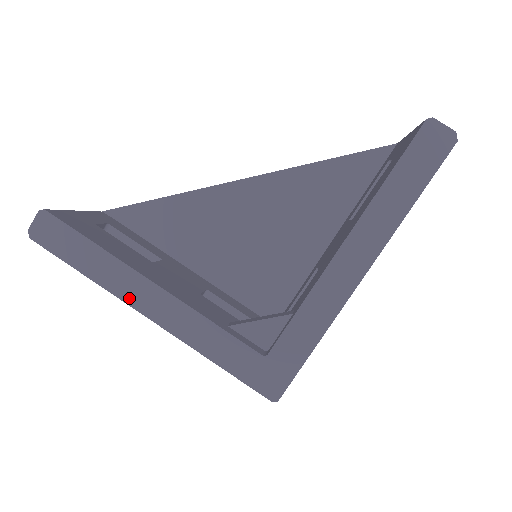
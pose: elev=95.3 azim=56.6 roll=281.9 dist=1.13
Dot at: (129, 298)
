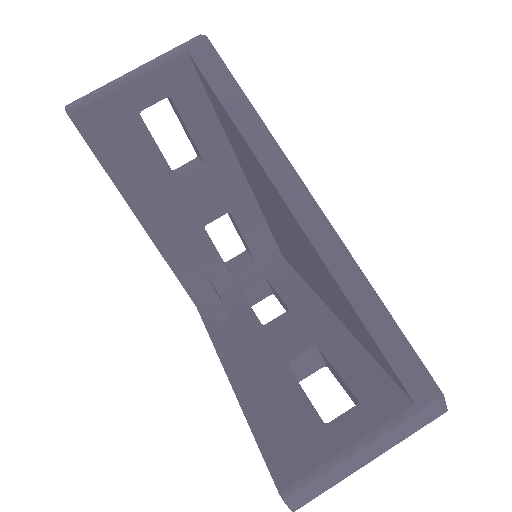
Dot at: occluded
